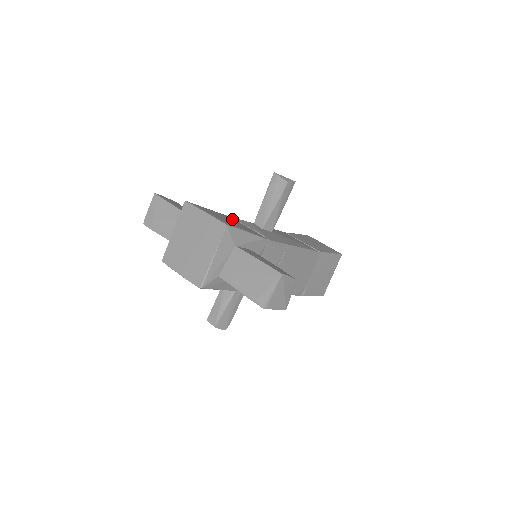
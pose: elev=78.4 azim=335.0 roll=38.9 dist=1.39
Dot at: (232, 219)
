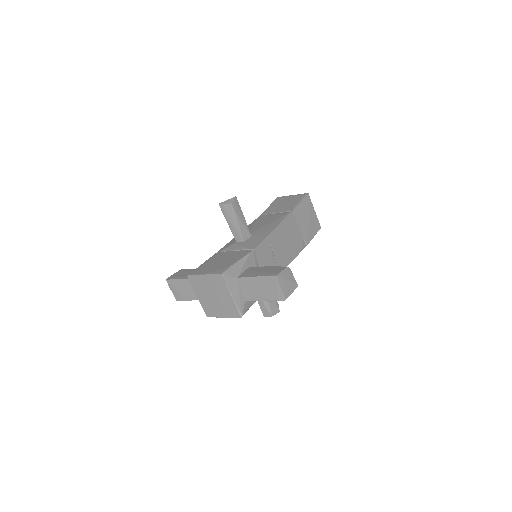
Dot at: (222, 255)
